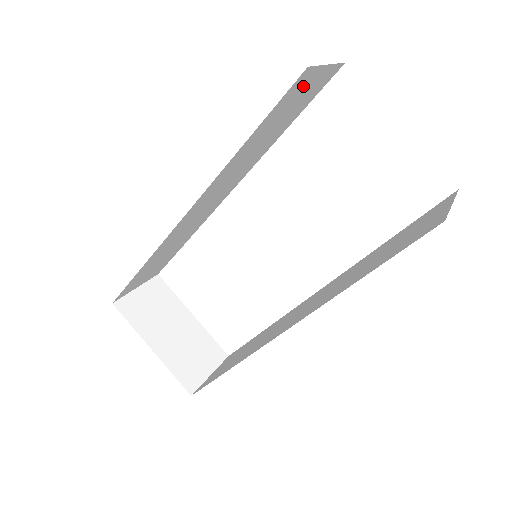
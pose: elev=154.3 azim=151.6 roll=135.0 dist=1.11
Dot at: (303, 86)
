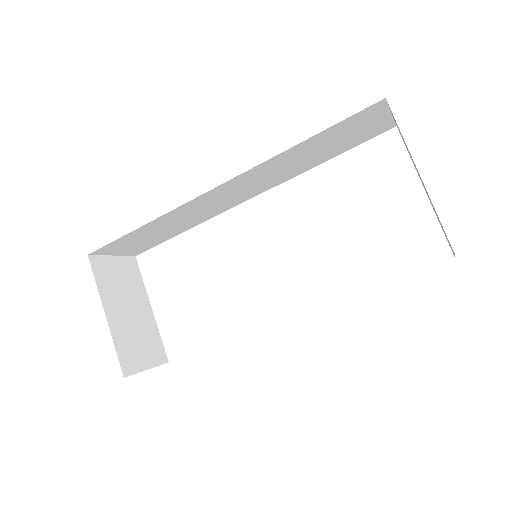
Dot at: (368, 119)
